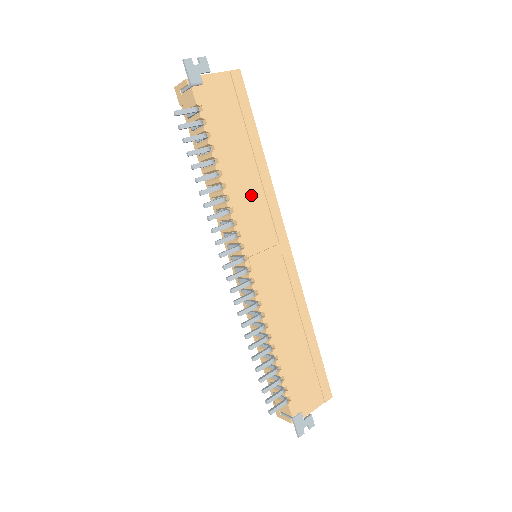
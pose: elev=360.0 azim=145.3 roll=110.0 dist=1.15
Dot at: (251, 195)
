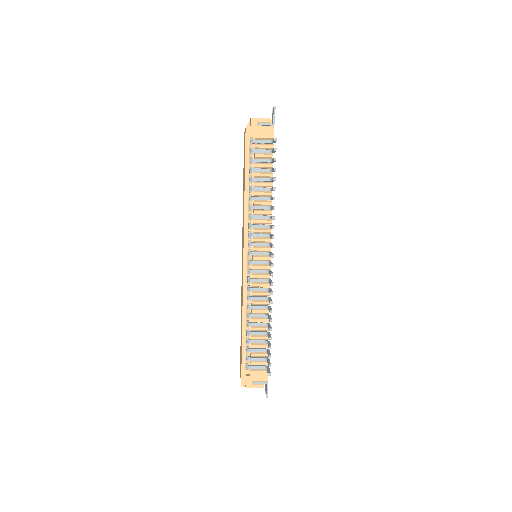
Dot at: occluded
